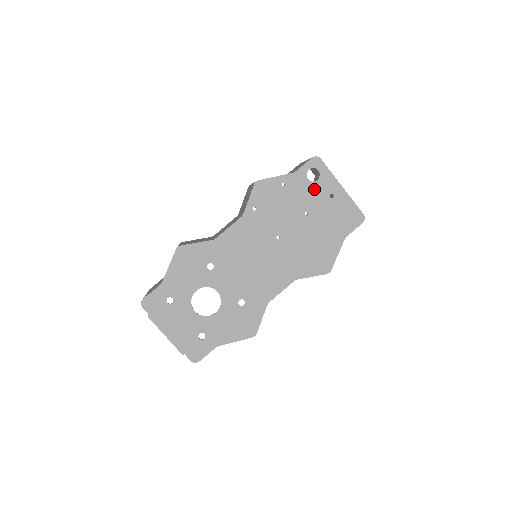
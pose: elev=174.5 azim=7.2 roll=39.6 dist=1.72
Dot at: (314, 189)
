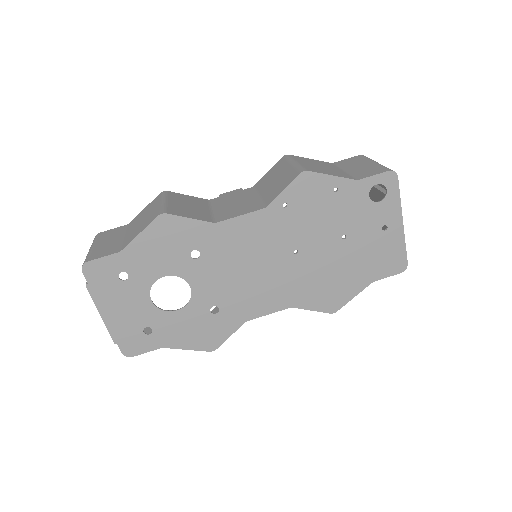
Dot at: (369, 211)
